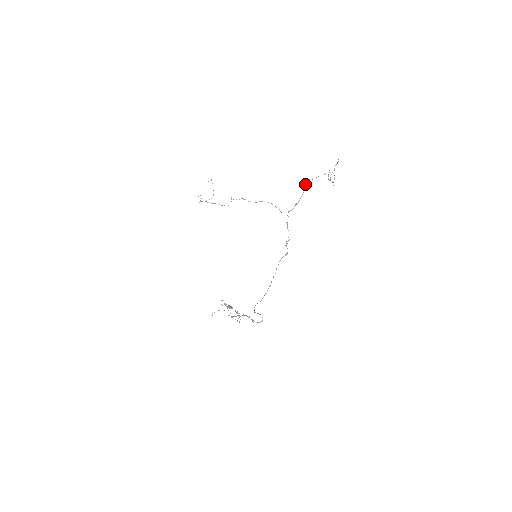
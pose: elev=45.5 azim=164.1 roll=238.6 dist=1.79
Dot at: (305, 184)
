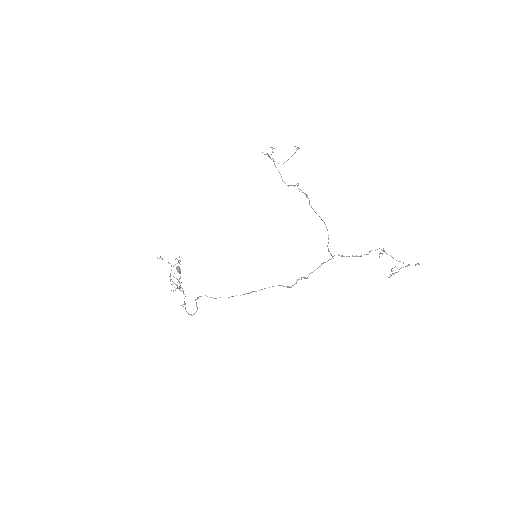
Dot at: occluded
